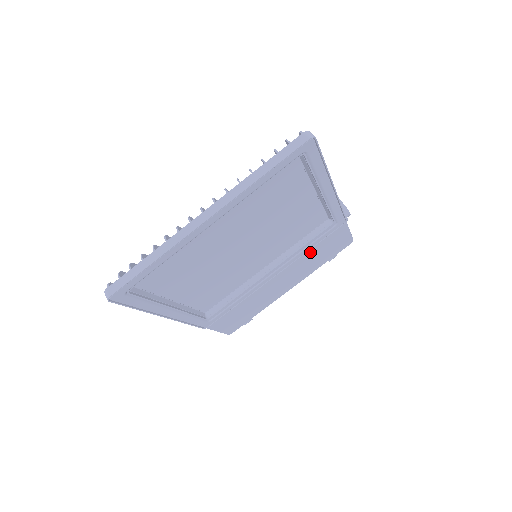
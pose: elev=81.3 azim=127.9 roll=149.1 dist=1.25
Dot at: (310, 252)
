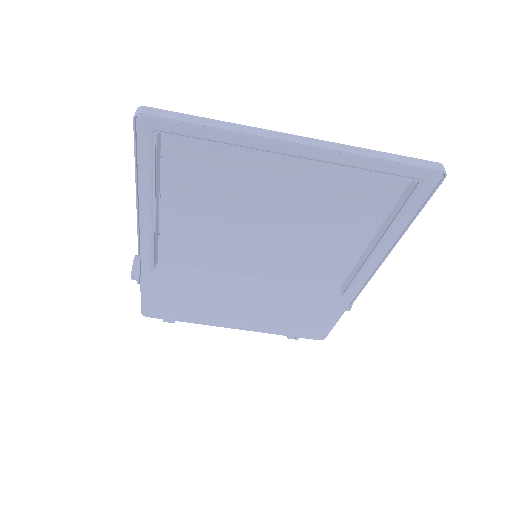
Dot at: (293, 306)
